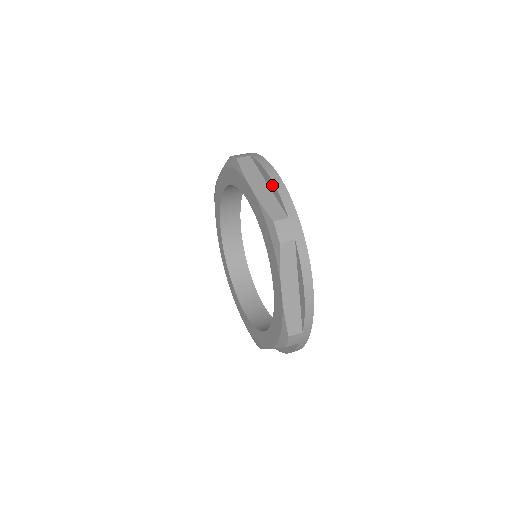
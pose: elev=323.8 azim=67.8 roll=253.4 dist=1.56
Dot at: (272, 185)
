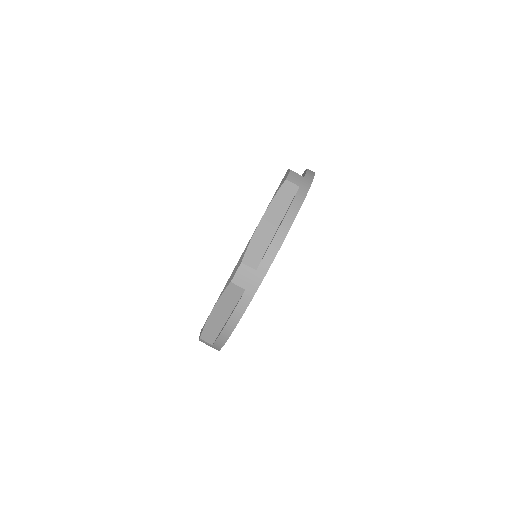
Dot at: (276, 232)
